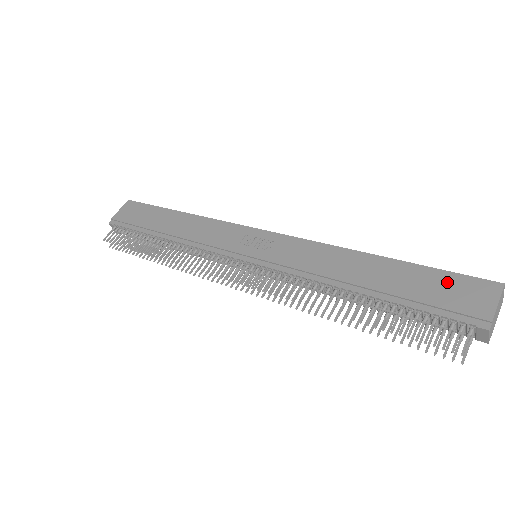
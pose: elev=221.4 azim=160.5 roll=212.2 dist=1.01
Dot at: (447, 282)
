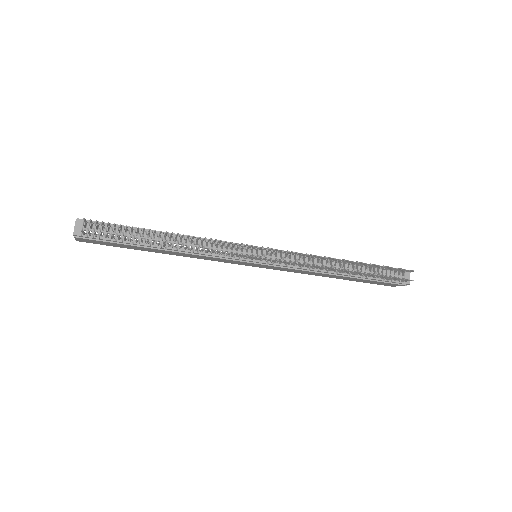
Dot at: occluded
